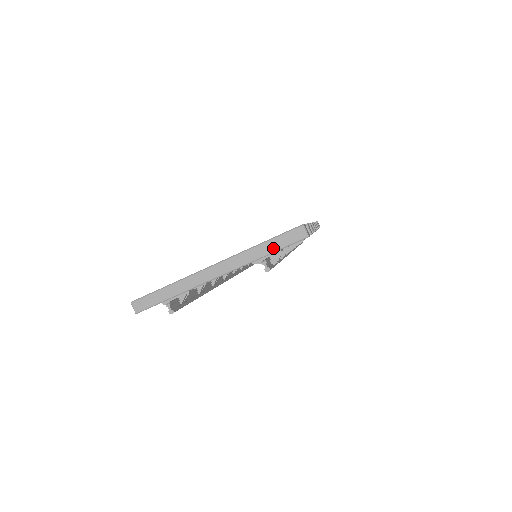
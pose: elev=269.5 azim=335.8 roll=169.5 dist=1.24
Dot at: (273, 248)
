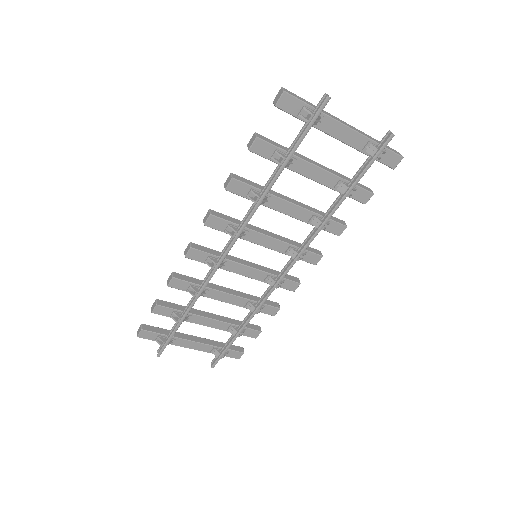
Dot at: occluded
